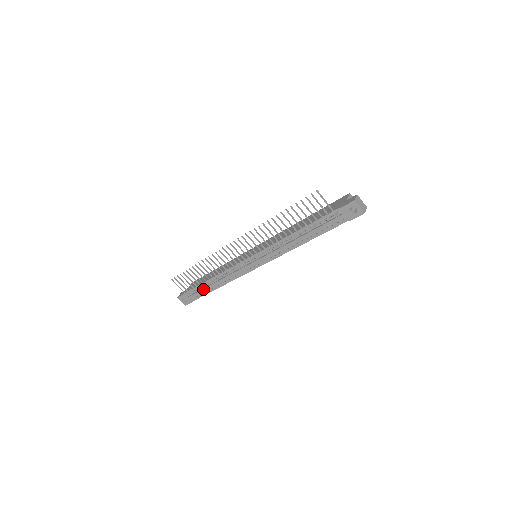
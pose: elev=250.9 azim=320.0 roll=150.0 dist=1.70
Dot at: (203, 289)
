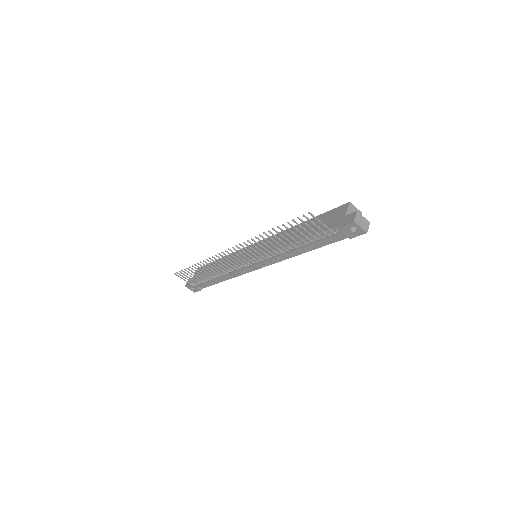
Dot at: (208, 282)
